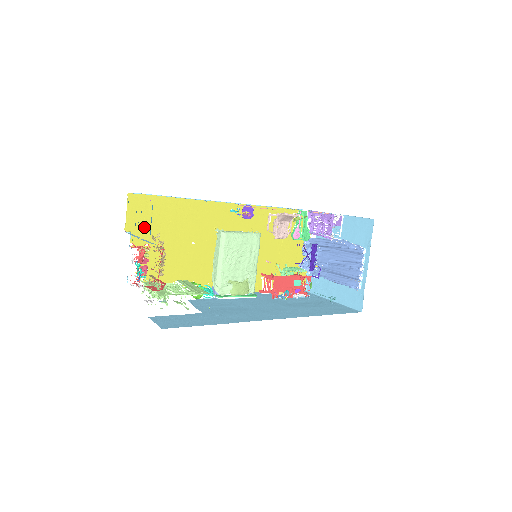
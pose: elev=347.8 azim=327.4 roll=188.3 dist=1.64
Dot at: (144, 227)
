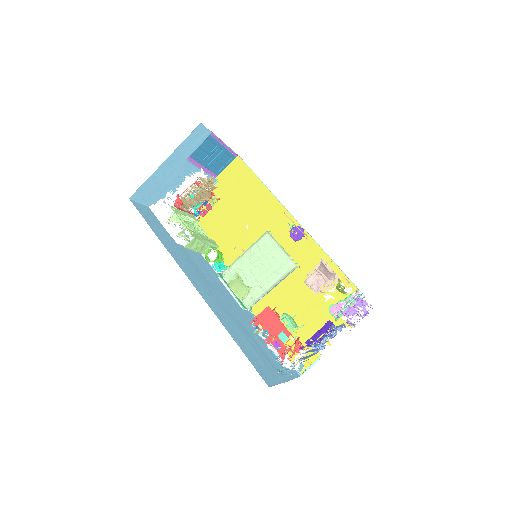
Dot at: (228, 186)
